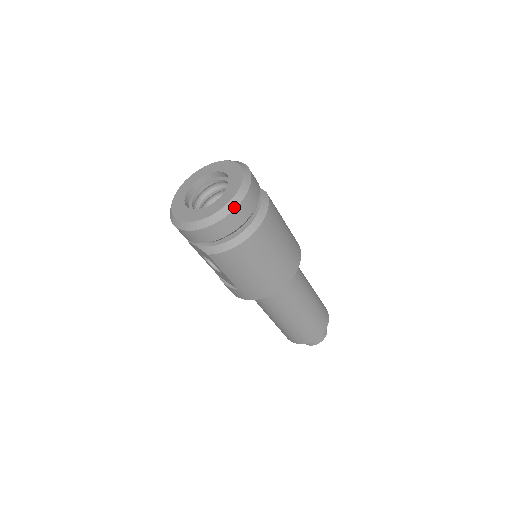
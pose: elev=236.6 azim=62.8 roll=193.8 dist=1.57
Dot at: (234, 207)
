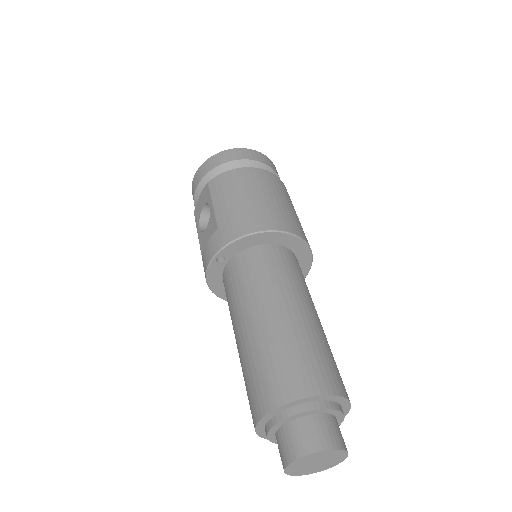
Dot at: (252, 150)
